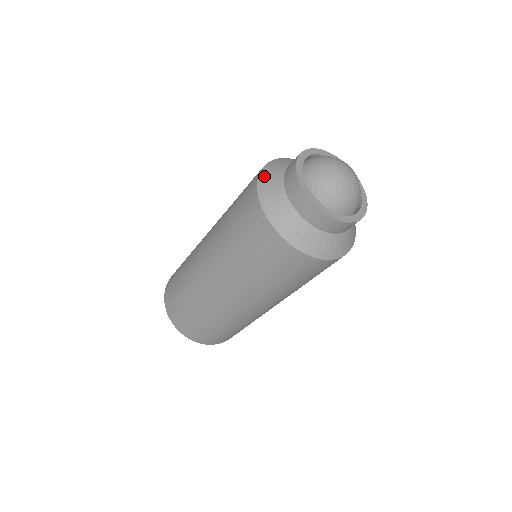
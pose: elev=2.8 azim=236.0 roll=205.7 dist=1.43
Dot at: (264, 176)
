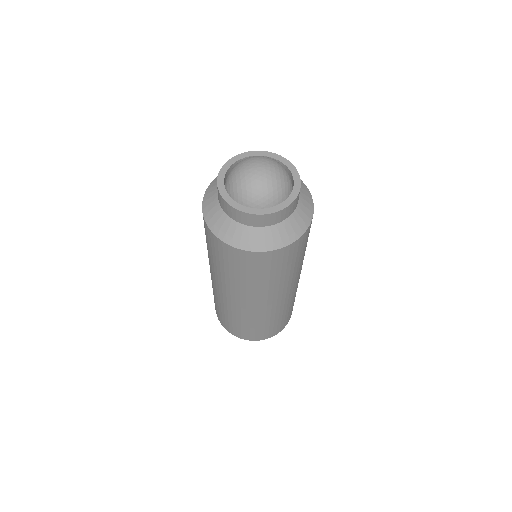
Dot at: (210, 187)
